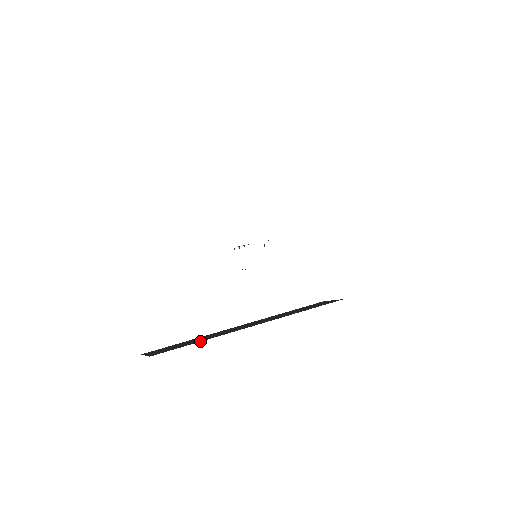
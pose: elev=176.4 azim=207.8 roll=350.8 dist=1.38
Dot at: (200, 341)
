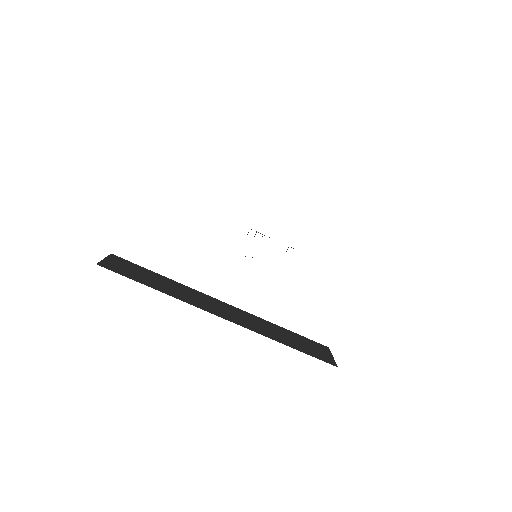
Dot at: (153, 287)
